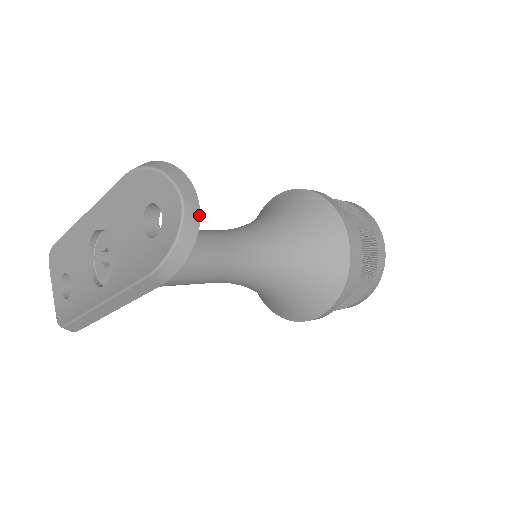
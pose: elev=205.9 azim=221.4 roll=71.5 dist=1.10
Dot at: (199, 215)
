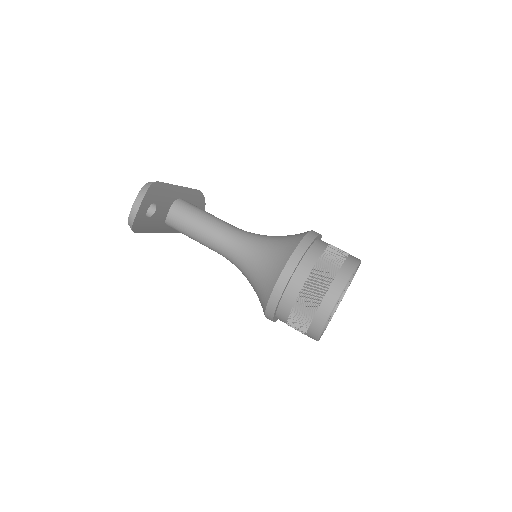
Dot at: (136, 215)
